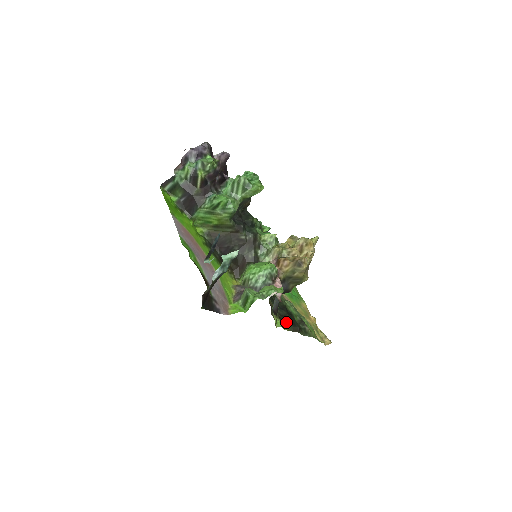
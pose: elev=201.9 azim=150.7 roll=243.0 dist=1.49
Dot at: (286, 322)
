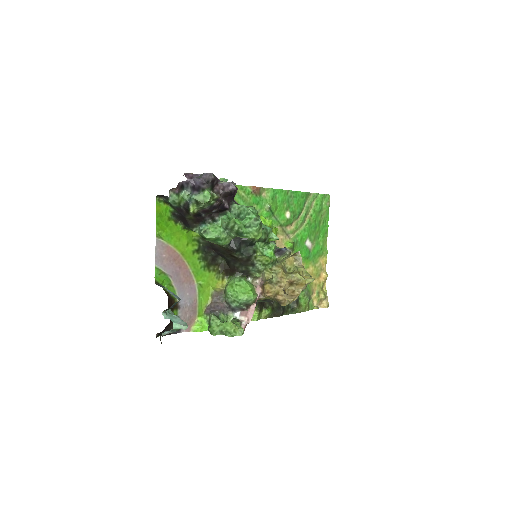
Dot at: (268, 311)
